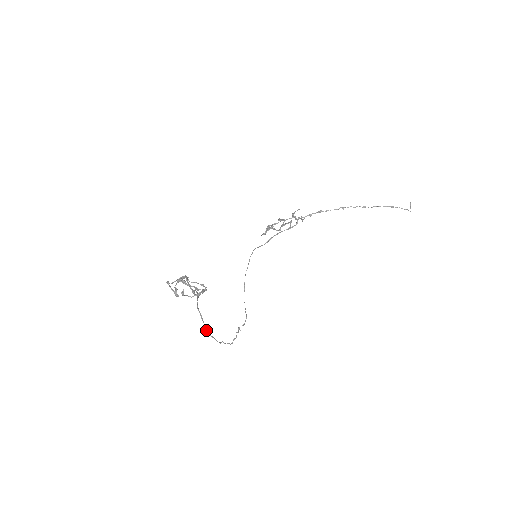
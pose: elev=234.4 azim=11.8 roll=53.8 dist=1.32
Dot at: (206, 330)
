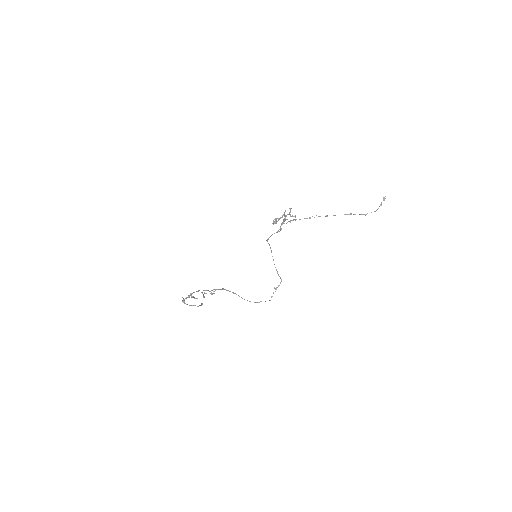
Dot at: occluded
